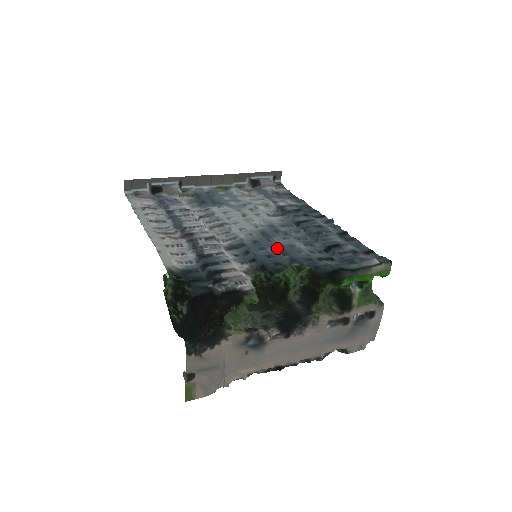
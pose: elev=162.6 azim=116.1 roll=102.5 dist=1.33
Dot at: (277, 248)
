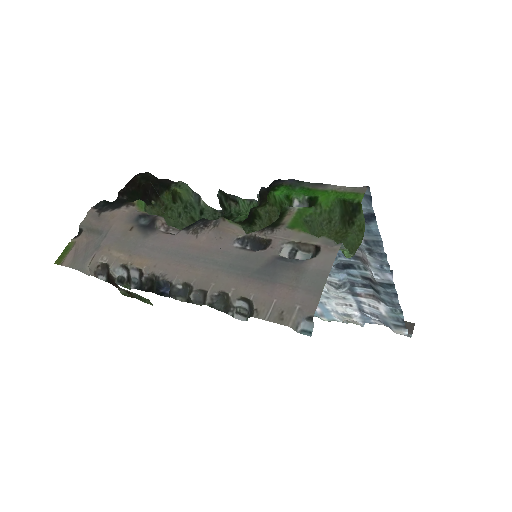
Dot at: occluded
